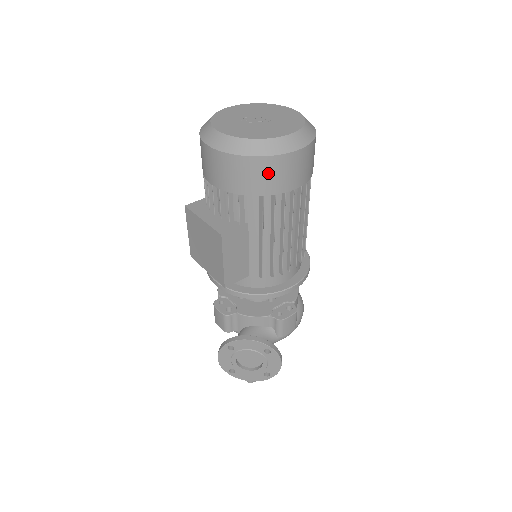
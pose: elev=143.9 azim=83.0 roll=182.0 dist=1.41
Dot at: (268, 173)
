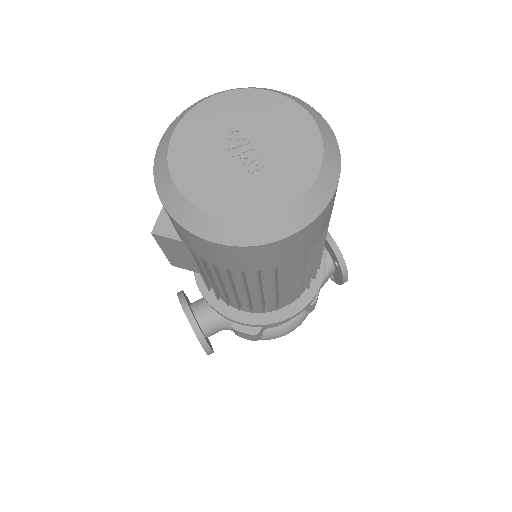
Dot at: (181, 232)
